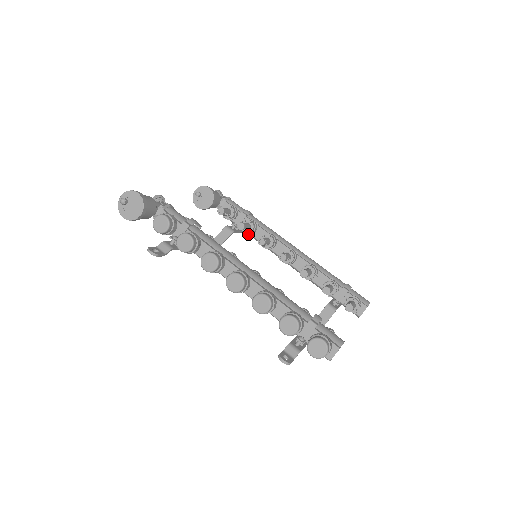
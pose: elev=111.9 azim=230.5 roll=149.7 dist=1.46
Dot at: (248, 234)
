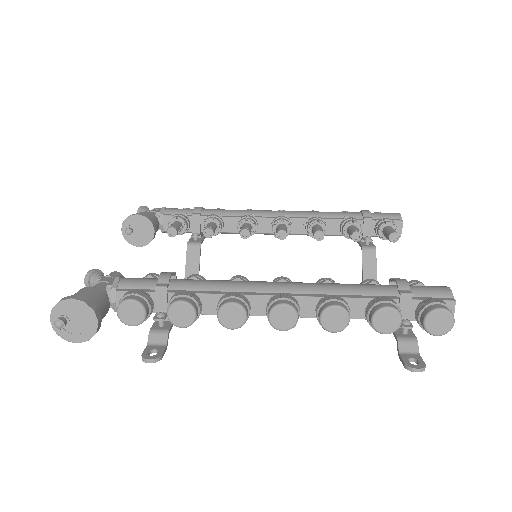
Dot at: occluded
